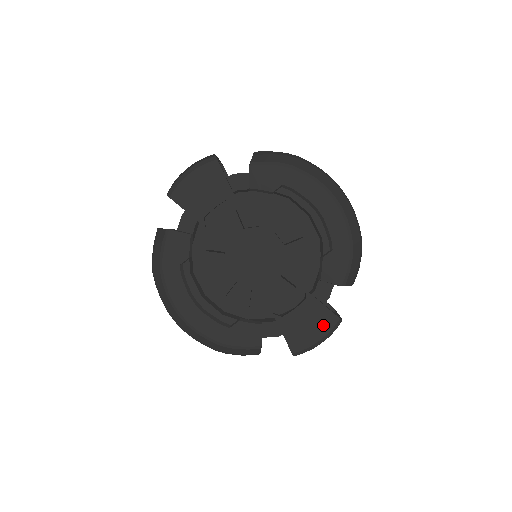
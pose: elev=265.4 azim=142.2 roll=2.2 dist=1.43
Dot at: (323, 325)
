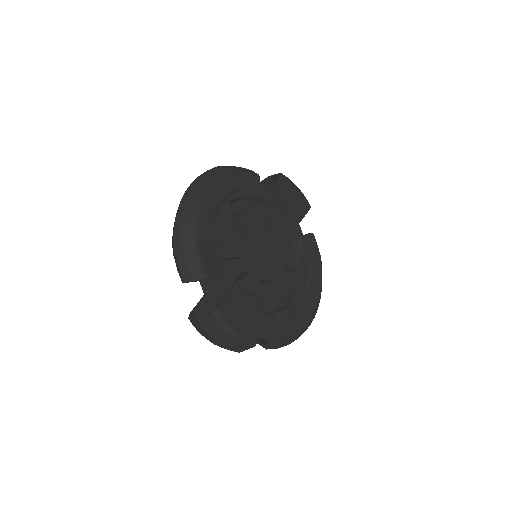
Dot at: (248, 329)
